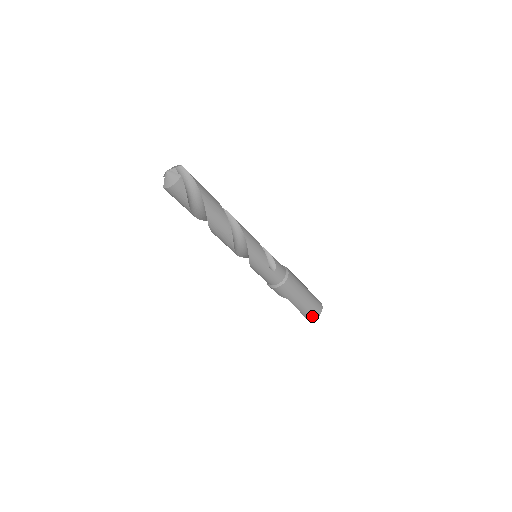
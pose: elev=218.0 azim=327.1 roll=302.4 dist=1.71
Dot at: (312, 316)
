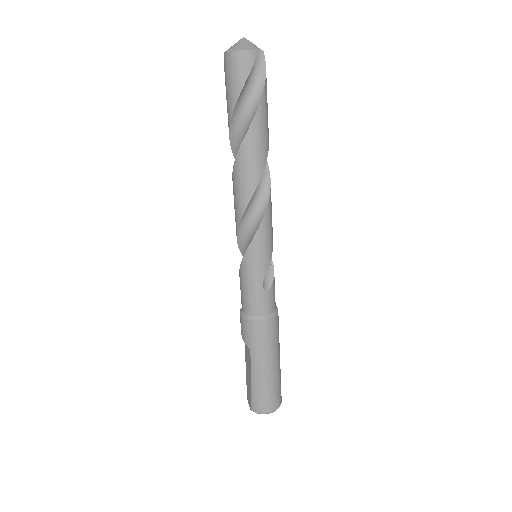
Dot at: (262, 406)
